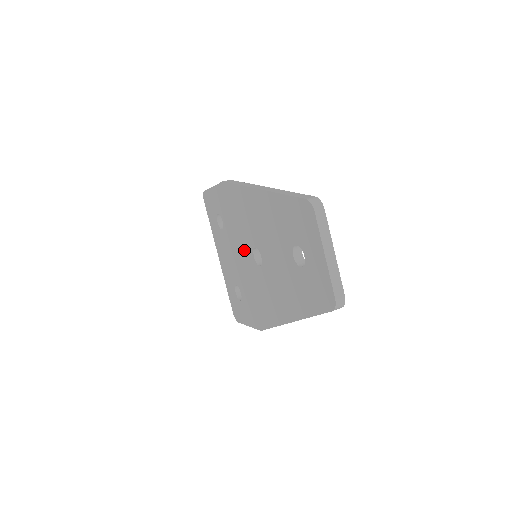
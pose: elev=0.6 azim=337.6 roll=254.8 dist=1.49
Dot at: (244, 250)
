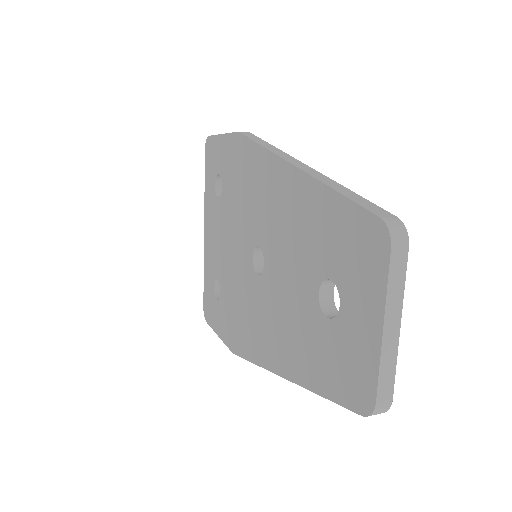
Dot at: (241, 241)
